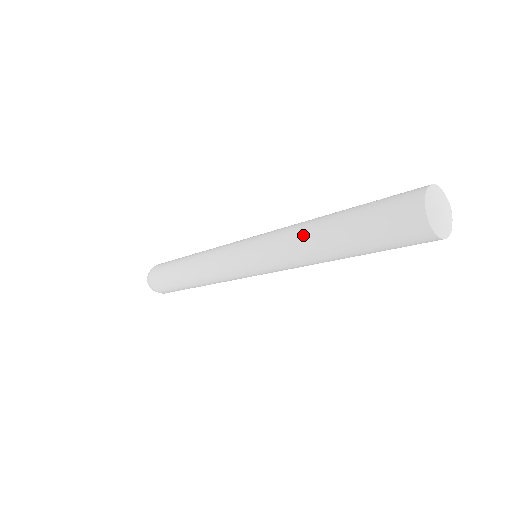
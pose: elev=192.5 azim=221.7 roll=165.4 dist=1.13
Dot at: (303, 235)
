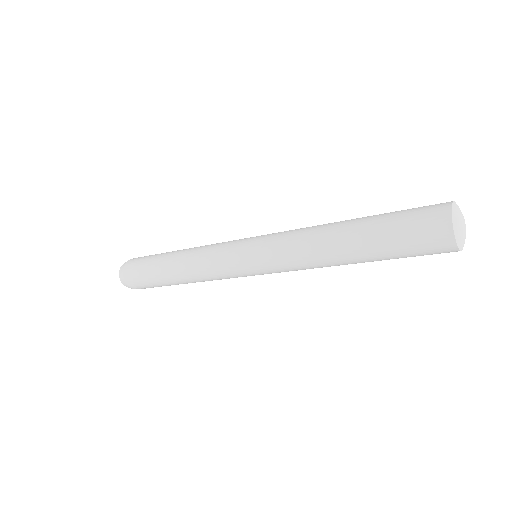
Dot at: (323, 225)
